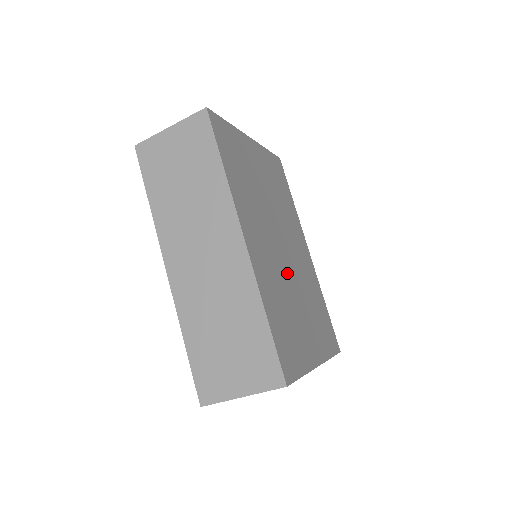
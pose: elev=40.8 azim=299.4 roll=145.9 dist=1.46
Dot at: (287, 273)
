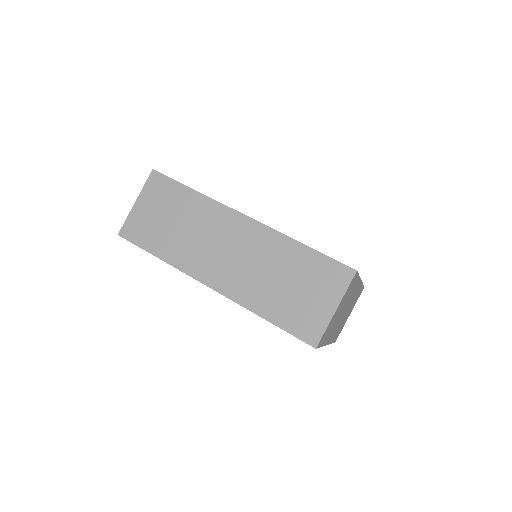
Dot at: occluded
